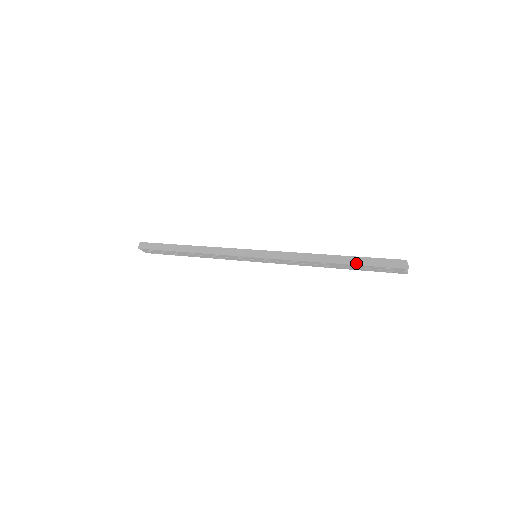
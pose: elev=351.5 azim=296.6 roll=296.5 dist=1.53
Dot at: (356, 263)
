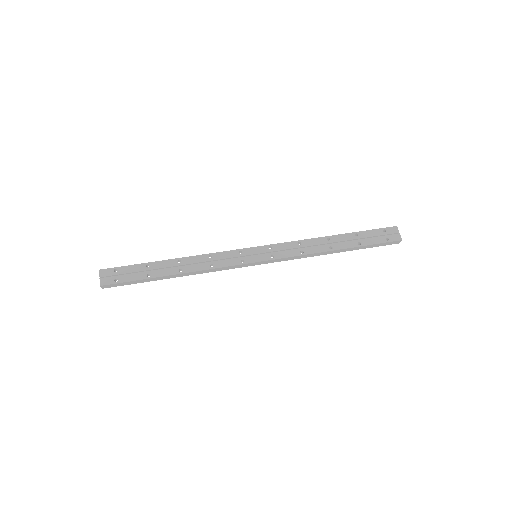
Dot at: occluded
